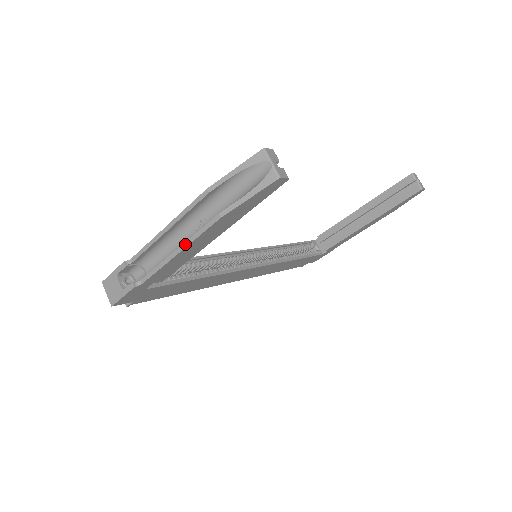
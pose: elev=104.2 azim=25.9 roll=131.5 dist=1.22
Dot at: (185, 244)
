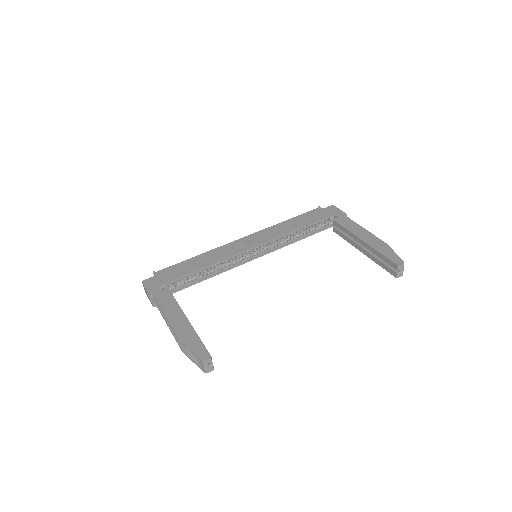
Dot at: (171, 332)
